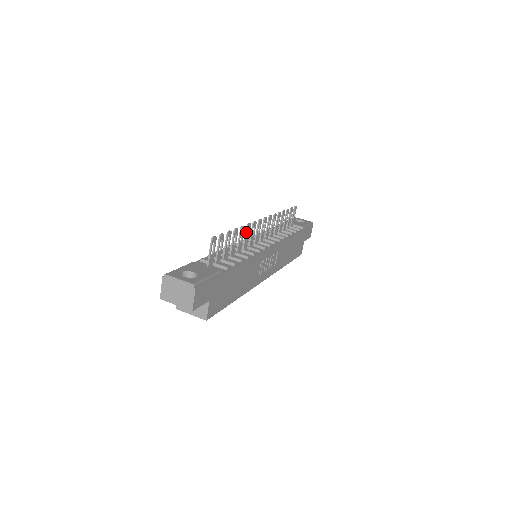
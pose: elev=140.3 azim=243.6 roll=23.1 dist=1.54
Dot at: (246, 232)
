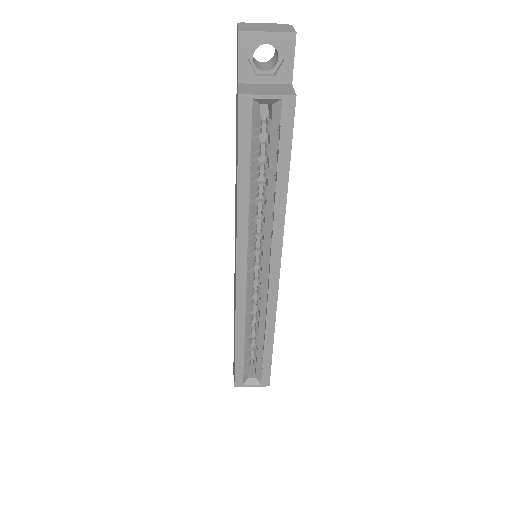
Dot at: occluded
